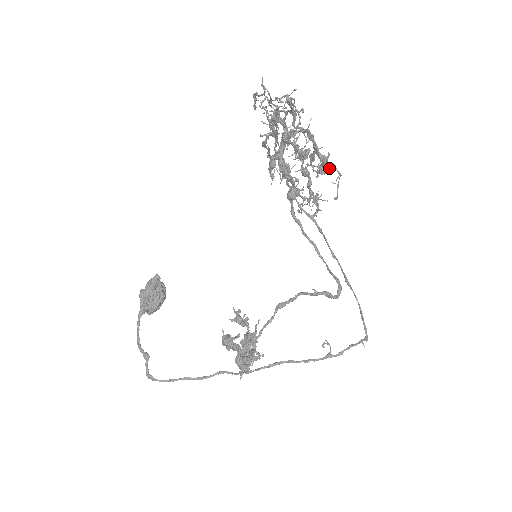
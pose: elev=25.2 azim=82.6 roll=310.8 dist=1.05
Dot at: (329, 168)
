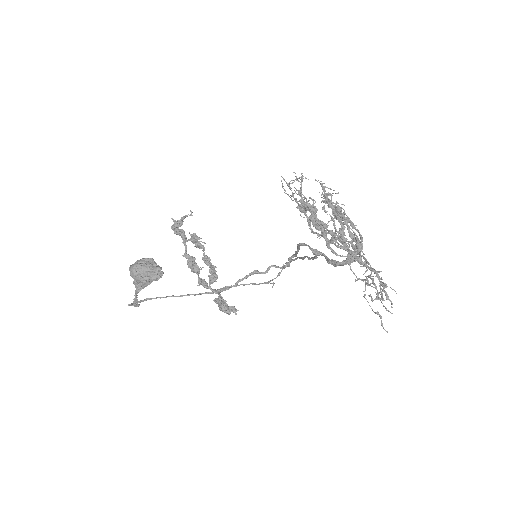
Dot at: occluded
